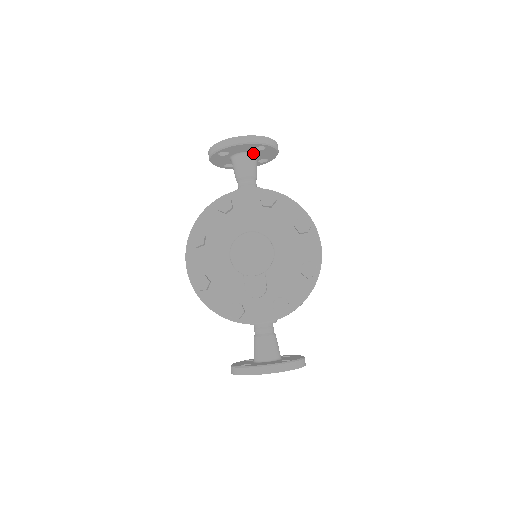
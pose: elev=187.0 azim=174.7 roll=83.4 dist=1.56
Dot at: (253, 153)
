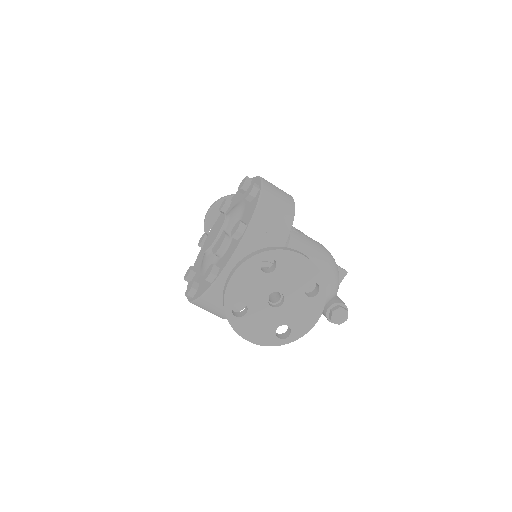
Dot at: occluded
